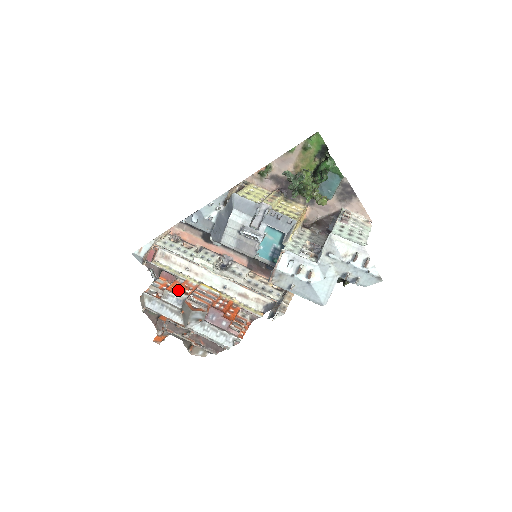
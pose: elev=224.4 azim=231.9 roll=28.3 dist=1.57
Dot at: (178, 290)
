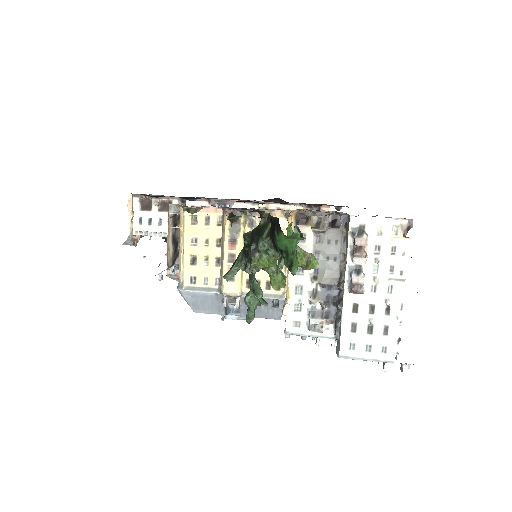
Dot at: occluded
